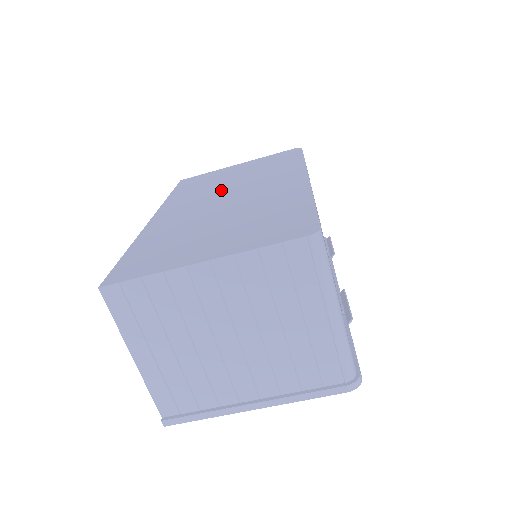
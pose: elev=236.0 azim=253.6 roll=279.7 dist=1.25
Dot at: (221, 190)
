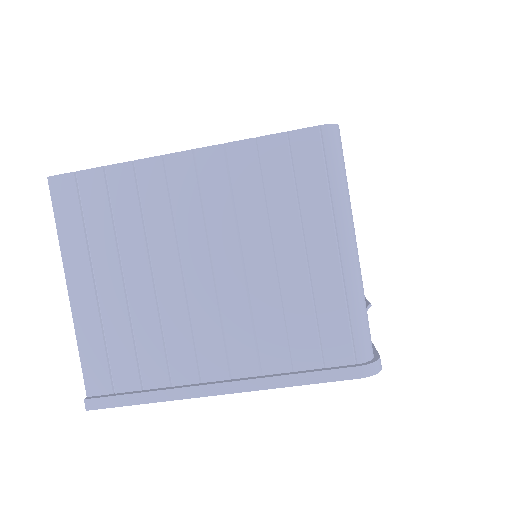
Dot at: occluded
